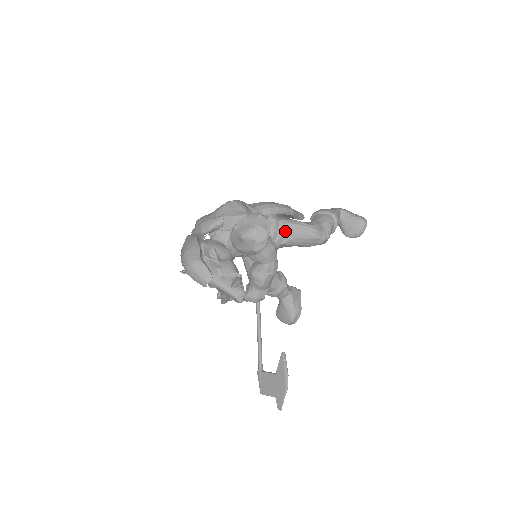
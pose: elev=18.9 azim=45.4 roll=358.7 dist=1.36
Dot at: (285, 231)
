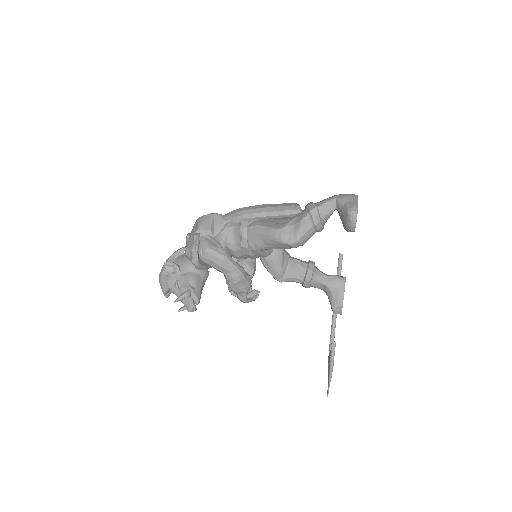
Dot at: (253, 238)
